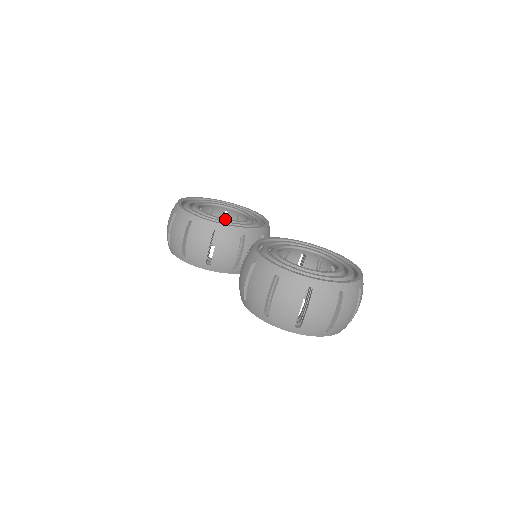
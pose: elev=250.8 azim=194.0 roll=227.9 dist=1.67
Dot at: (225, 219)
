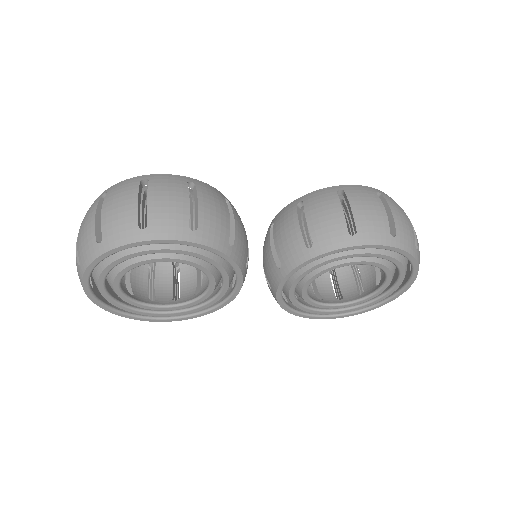
Dot at: occluded
